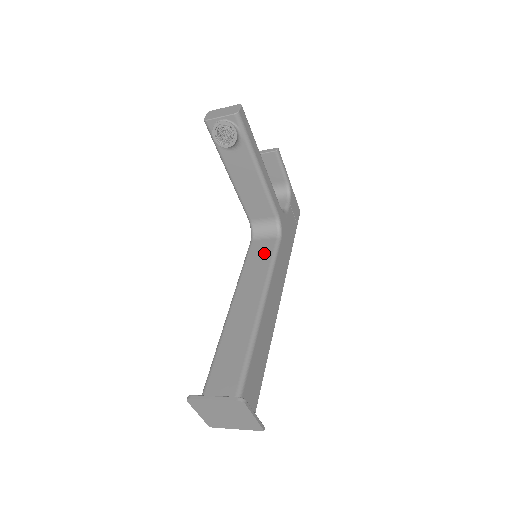
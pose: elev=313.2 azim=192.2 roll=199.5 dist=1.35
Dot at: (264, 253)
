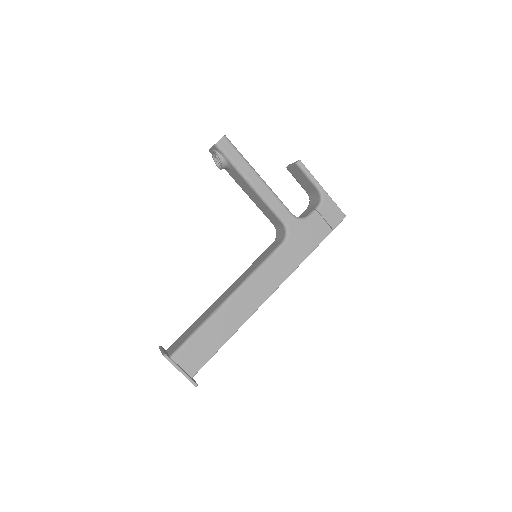
Dot at: (266, 254)
